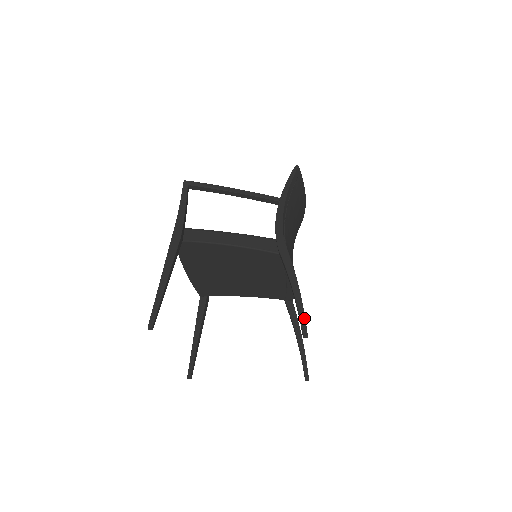
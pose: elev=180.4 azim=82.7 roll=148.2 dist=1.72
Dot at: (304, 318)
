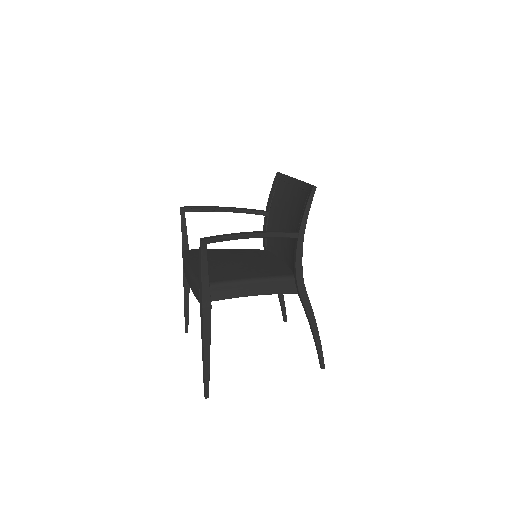
Dot at: occluded
